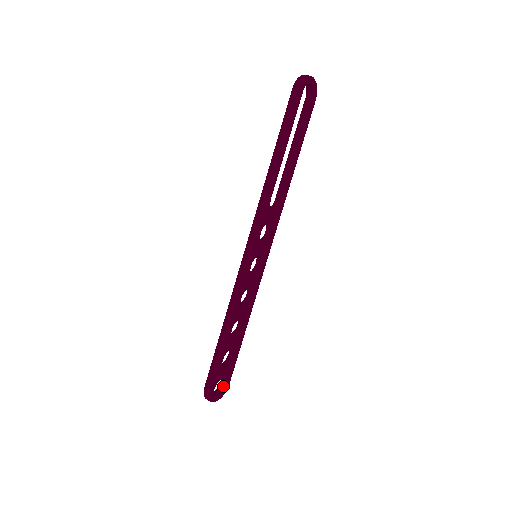
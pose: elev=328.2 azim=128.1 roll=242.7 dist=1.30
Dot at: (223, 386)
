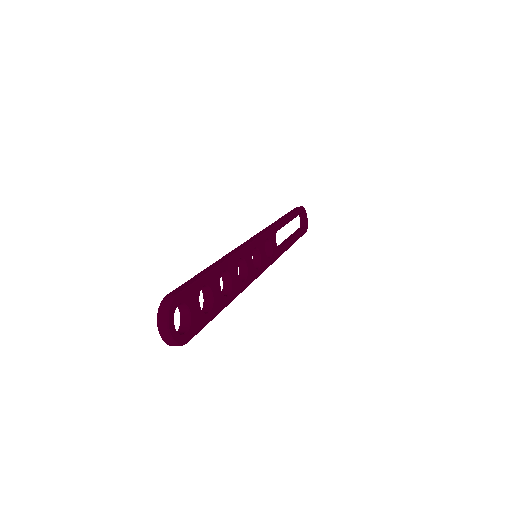
Dot at: (181, 333)
